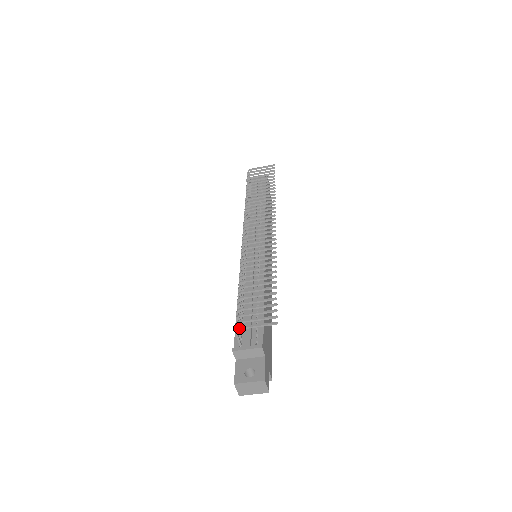
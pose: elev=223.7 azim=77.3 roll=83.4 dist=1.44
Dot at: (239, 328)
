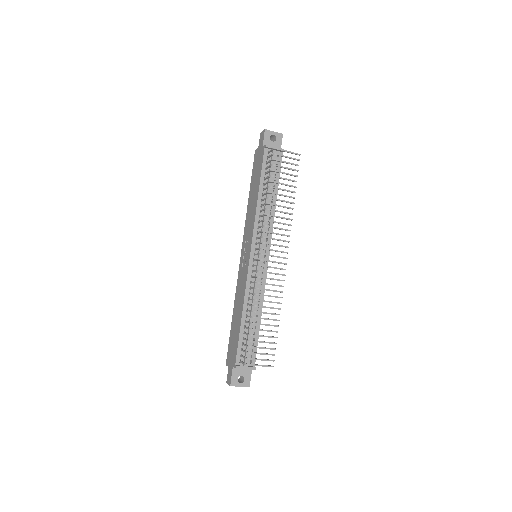
Dot at: (249, 365)
